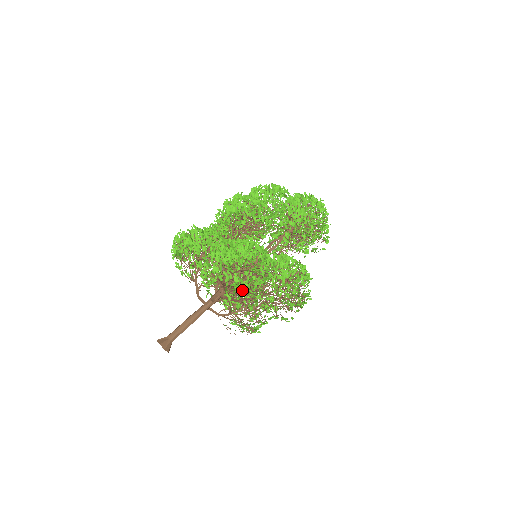
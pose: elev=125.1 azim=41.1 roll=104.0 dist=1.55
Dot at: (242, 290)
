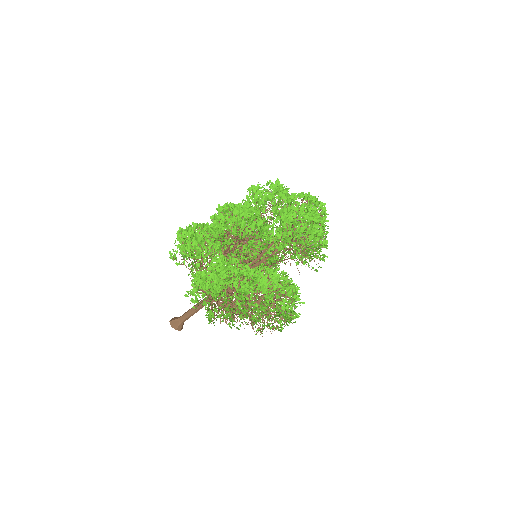
Dot at: occluded
